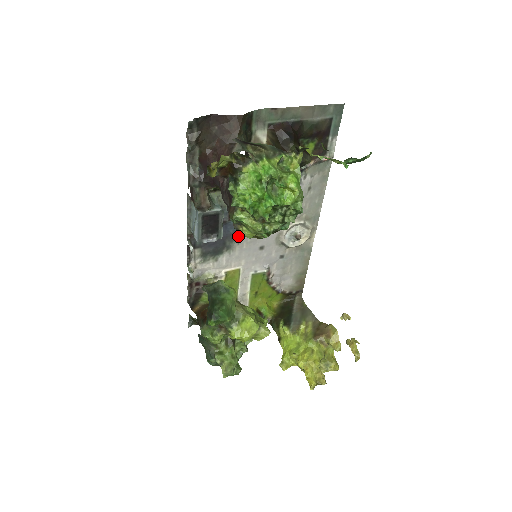
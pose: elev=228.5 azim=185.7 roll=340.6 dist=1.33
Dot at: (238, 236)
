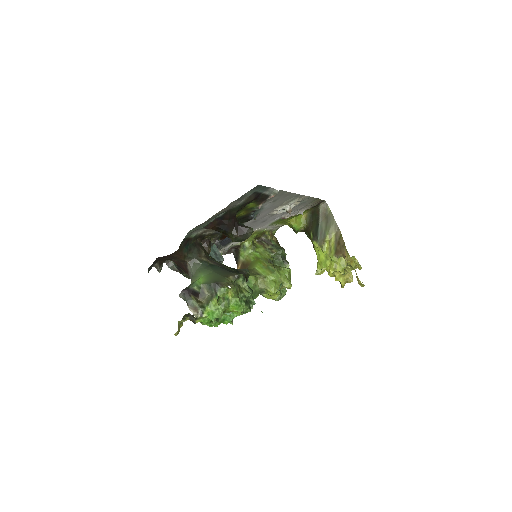
Dot at: occluded
